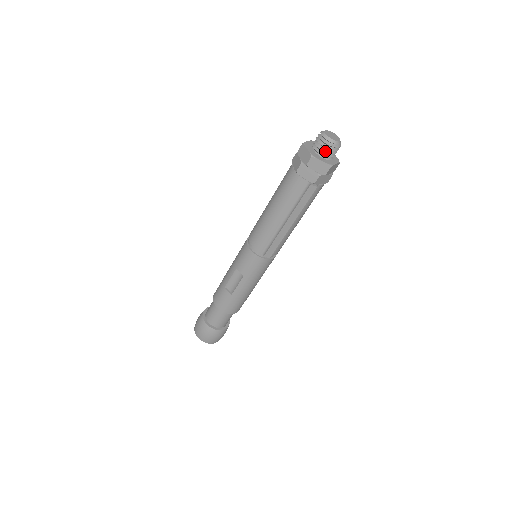
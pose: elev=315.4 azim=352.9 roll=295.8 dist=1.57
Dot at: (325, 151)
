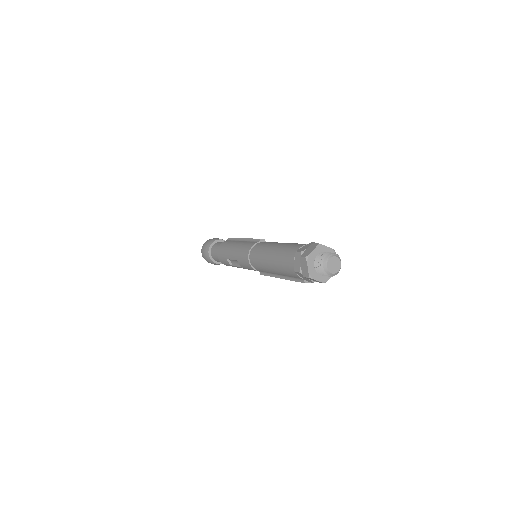
Dot at: (323, 275)
